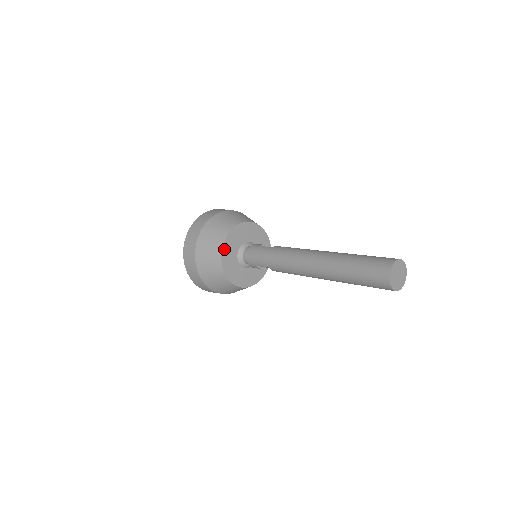
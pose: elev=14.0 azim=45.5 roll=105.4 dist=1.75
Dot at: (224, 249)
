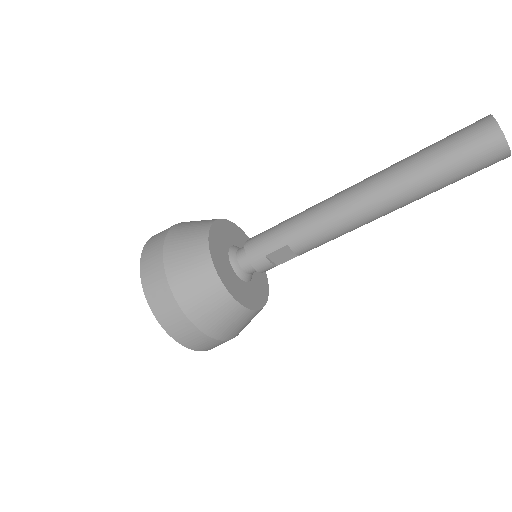
Dot at: (211, 242)
